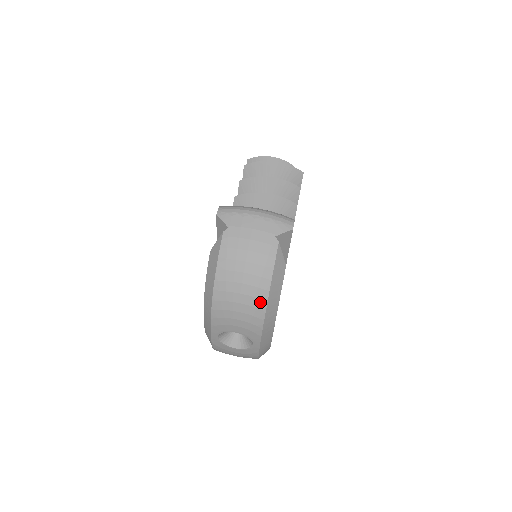
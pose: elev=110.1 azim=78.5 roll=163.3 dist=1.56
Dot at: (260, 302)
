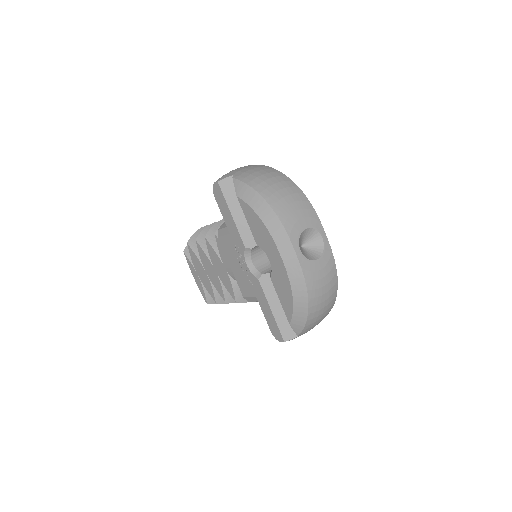
Dot at: (295, 189)
